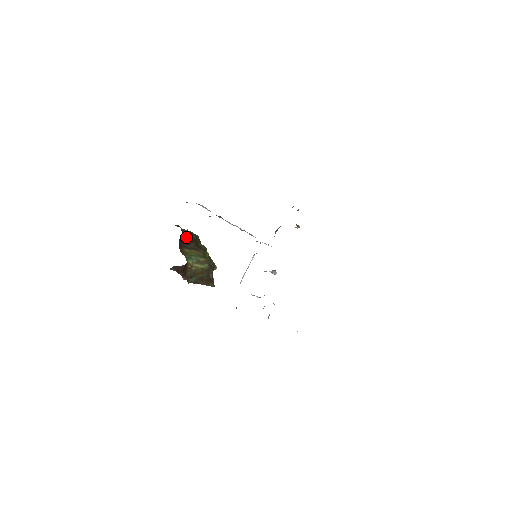
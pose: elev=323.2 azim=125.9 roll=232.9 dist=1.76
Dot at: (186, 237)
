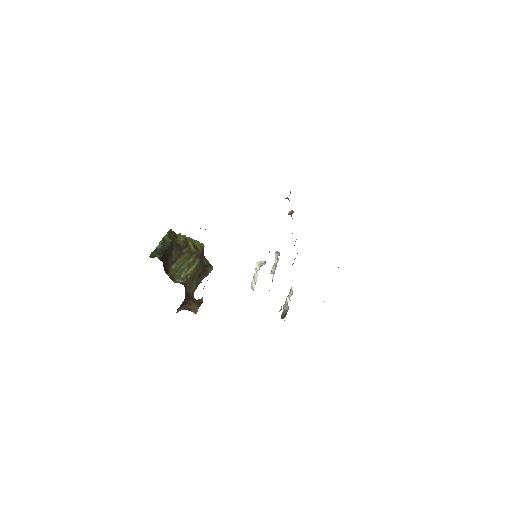
Dot at: (165, 254)
